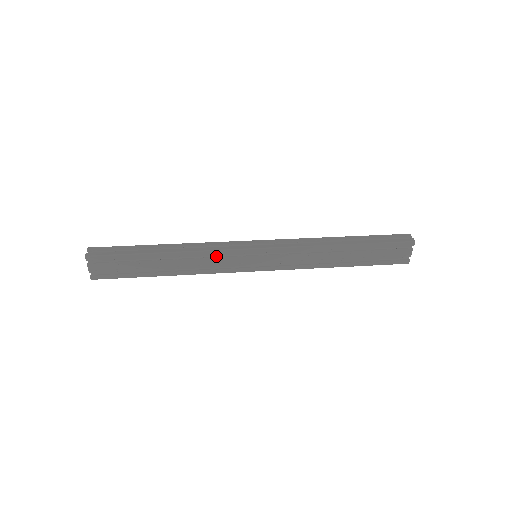
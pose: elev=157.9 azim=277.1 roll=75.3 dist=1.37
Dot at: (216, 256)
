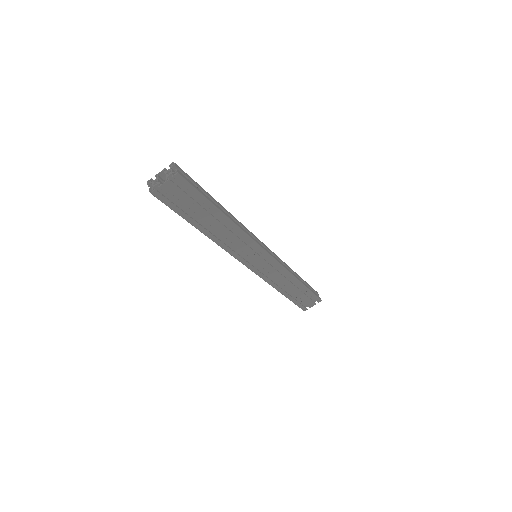
Dot at: (242, 240)
